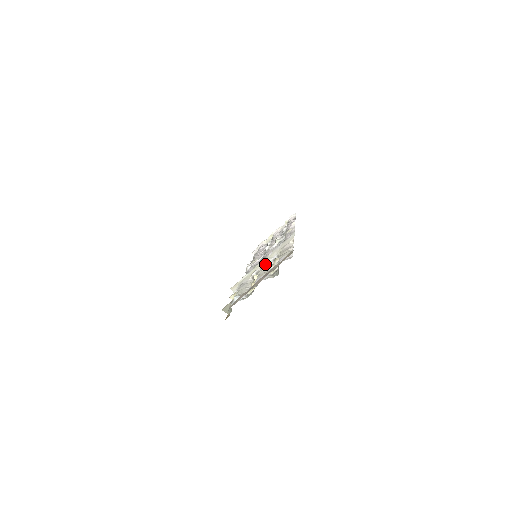
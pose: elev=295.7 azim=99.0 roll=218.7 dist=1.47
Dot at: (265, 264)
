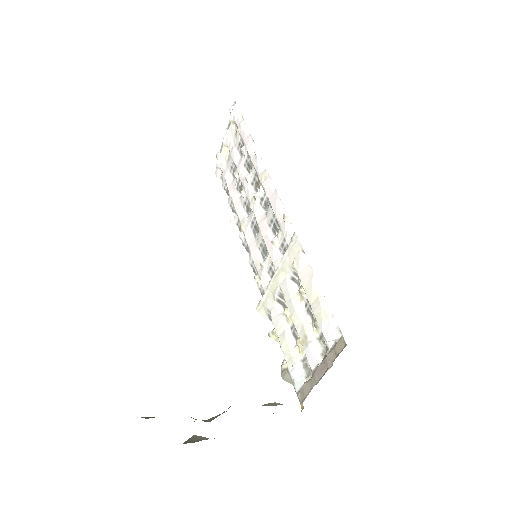
Dot at: (285, 289)
